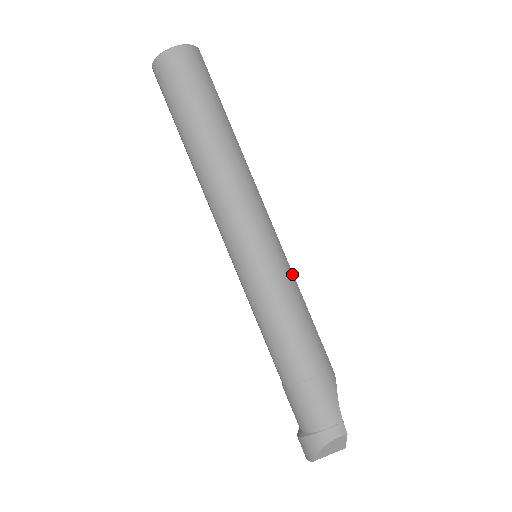
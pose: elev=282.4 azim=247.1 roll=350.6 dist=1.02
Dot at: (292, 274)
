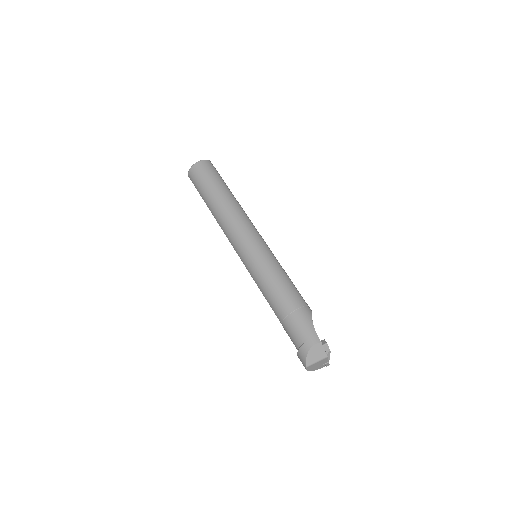
Dot at: (275, 259)
